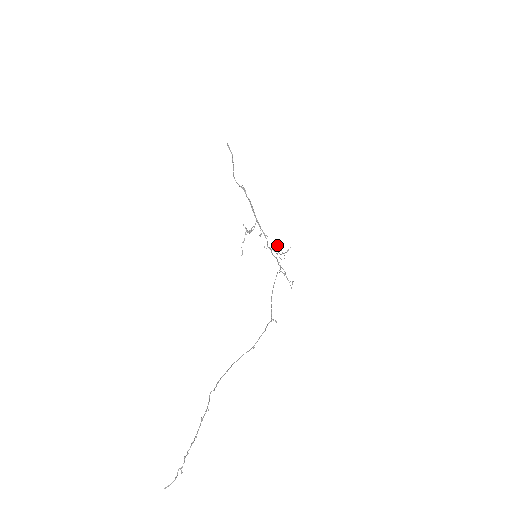
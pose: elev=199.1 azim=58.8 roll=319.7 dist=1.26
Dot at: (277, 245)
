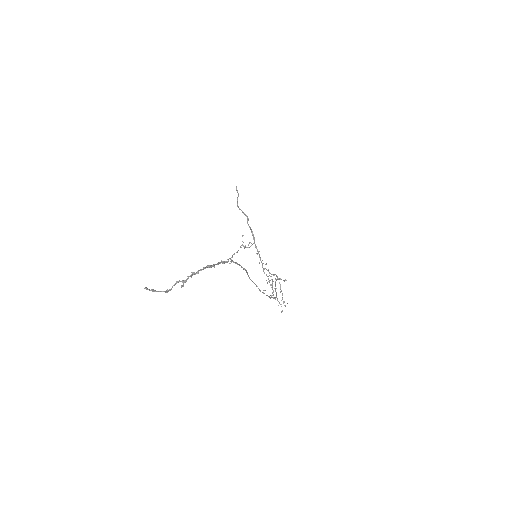
Dot at: (269, 275)
